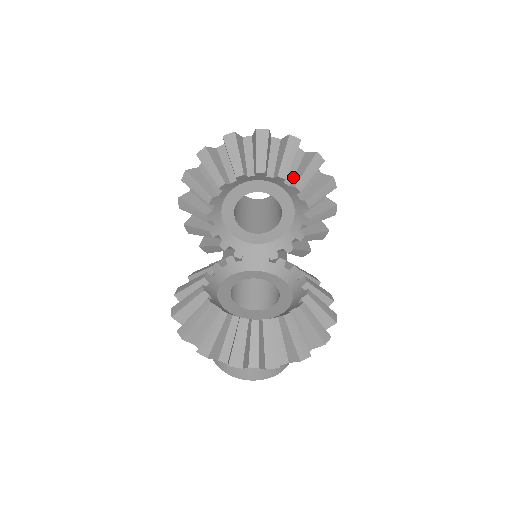
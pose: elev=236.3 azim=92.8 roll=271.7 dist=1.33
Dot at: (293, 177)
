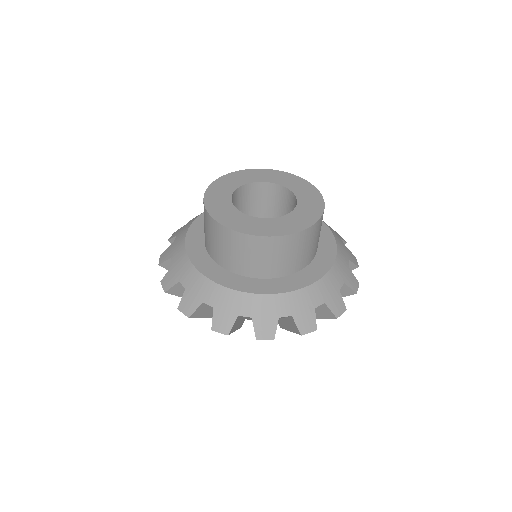
Dot at: occluded
